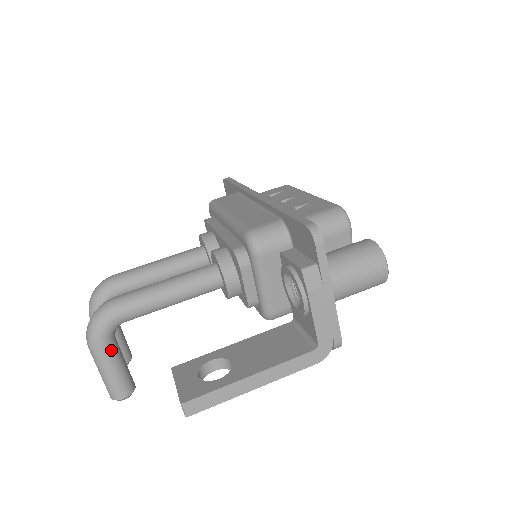
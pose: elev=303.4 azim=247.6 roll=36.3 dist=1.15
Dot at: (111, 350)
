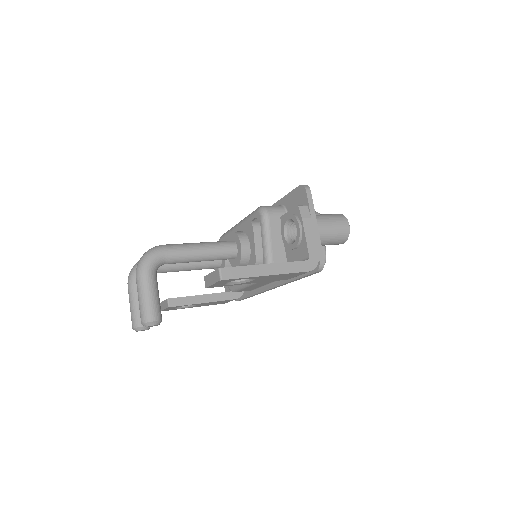
Dot at: (154, 278)
